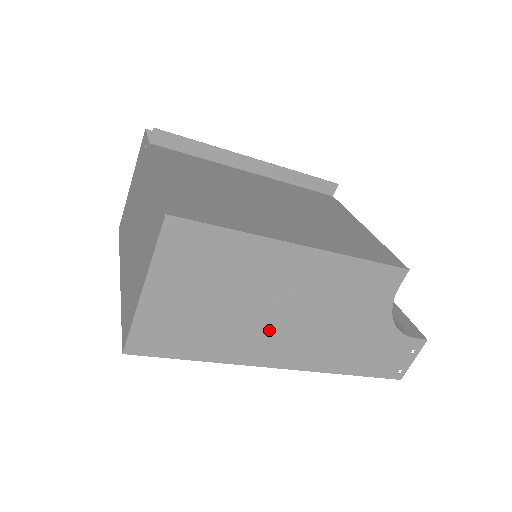
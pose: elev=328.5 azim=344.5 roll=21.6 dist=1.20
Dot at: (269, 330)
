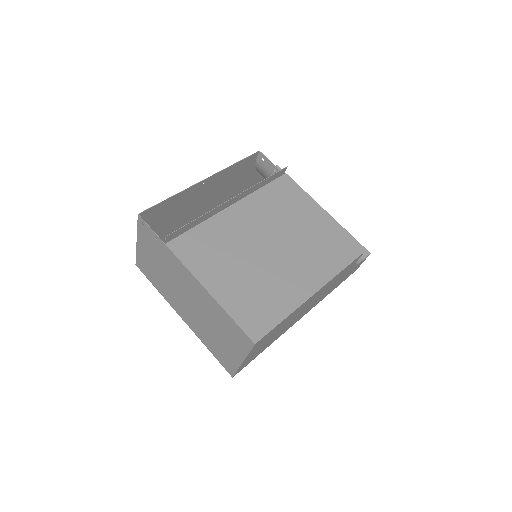
Dot at: occluded
